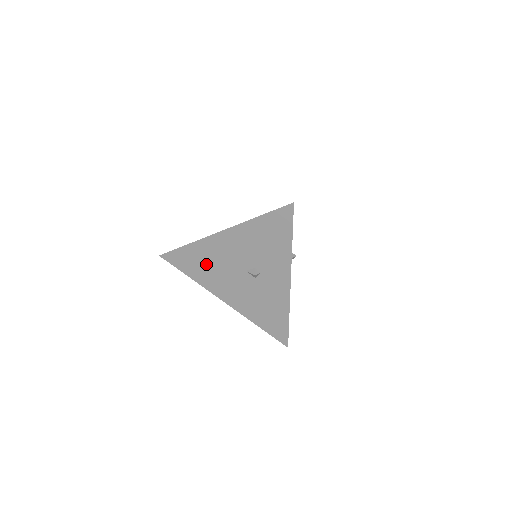
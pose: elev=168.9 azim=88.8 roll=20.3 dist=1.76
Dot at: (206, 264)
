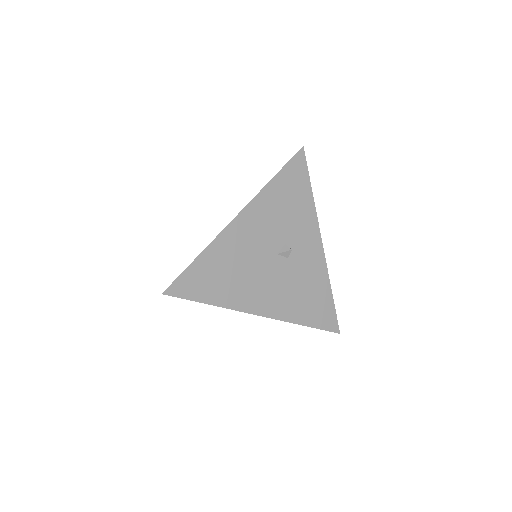
Dot at: (229, 271)
